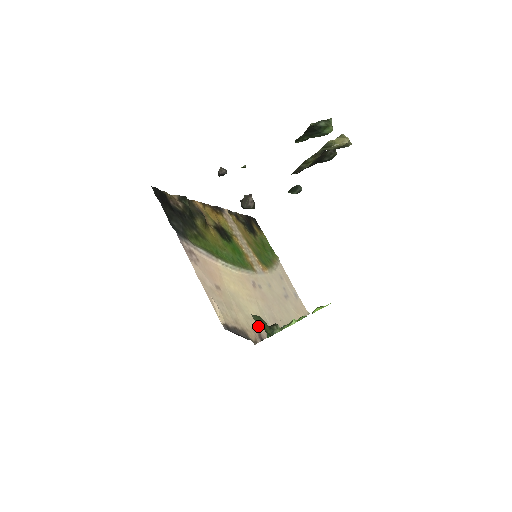
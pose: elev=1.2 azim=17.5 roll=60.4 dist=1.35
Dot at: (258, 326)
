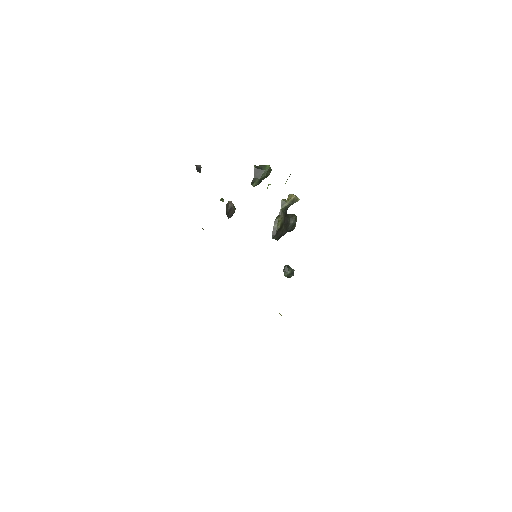
Dot at: occluded
